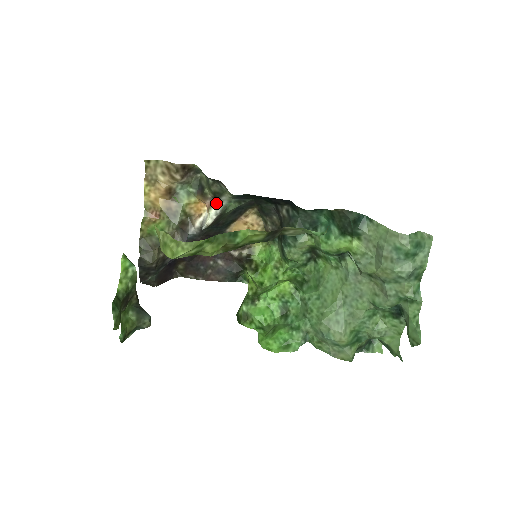
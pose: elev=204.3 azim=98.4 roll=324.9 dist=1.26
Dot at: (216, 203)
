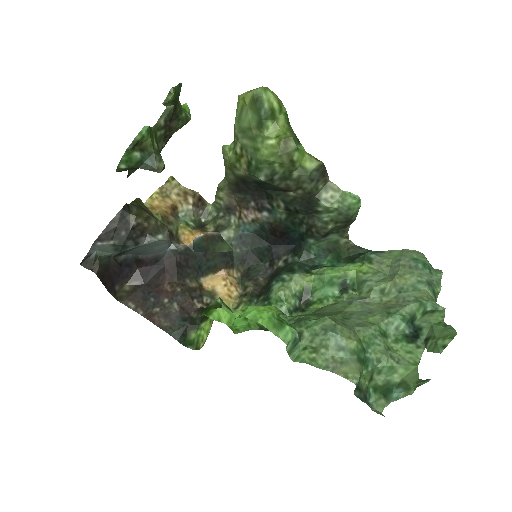
Dot at: occluded
